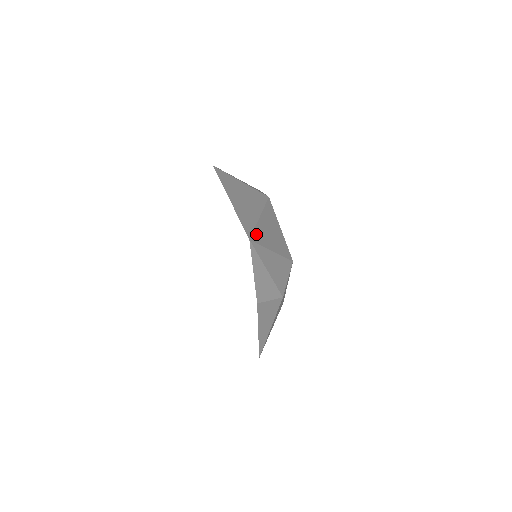
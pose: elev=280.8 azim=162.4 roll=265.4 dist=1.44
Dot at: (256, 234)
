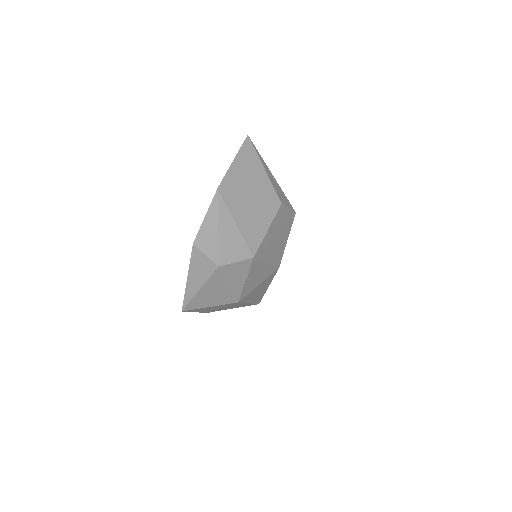
Dot at: (231, 196)
